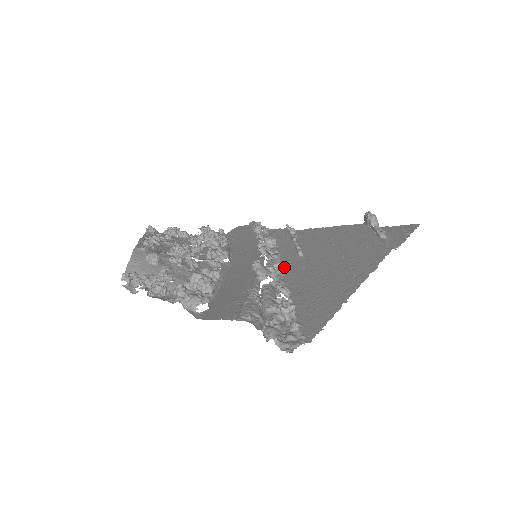
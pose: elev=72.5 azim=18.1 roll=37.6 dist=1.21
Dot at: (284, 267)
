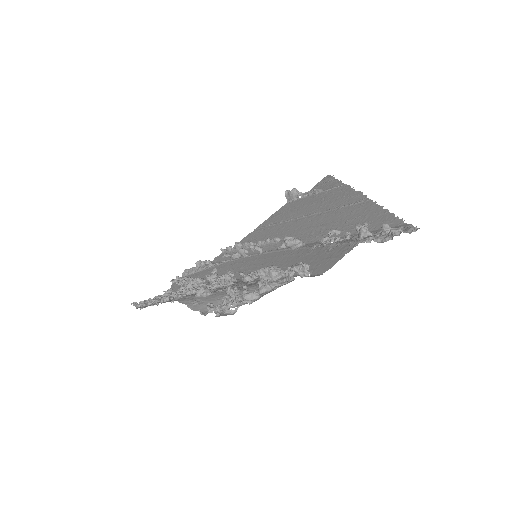
Dot at: occluded
